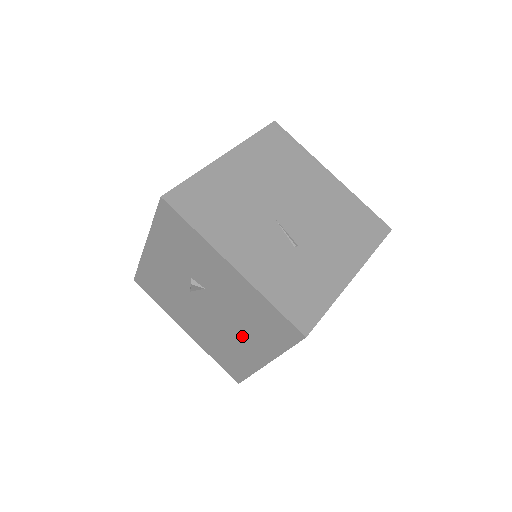
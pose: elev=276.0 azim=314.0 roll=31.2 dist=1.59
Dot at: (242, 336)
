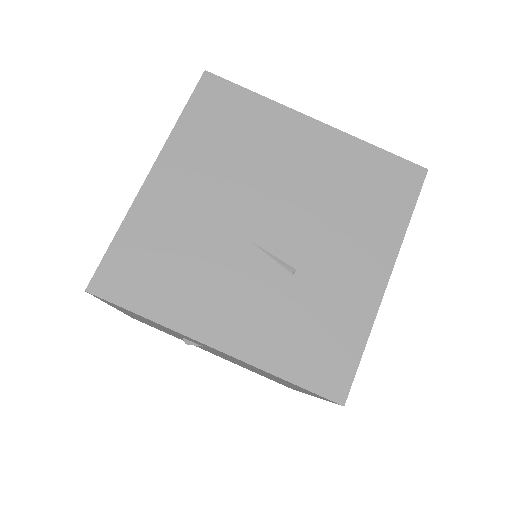
Dot at: occluded
